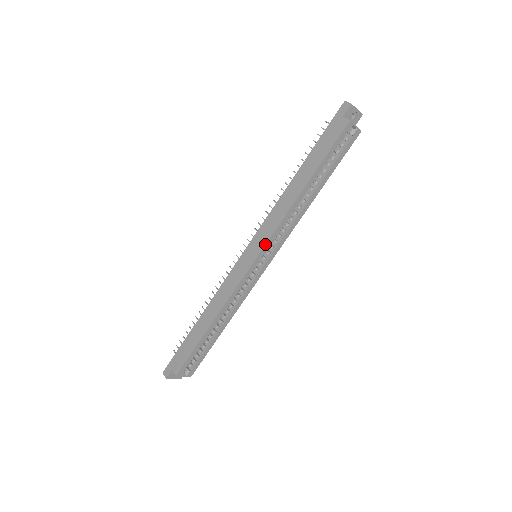
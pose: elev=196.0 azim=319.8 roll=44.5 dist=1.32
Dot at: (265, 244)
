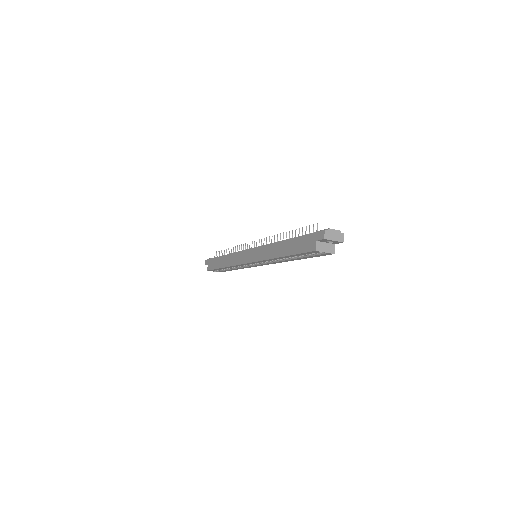
Dot at: (254, 262)
